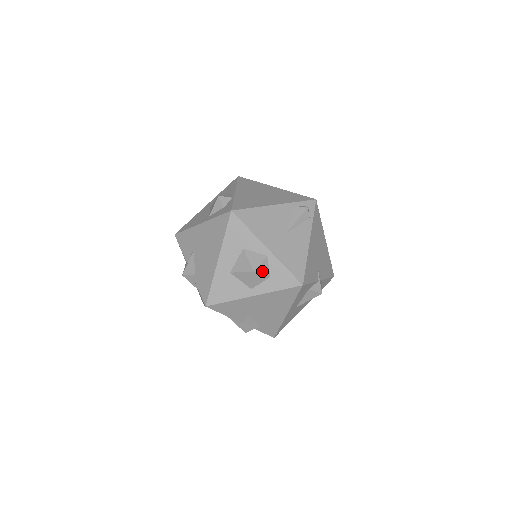
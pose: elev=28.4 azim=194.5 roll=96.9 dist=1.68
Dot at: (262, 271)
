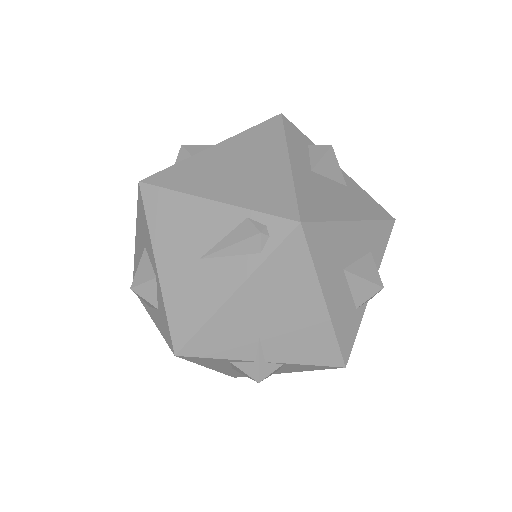
Dot at: (145, 295)
